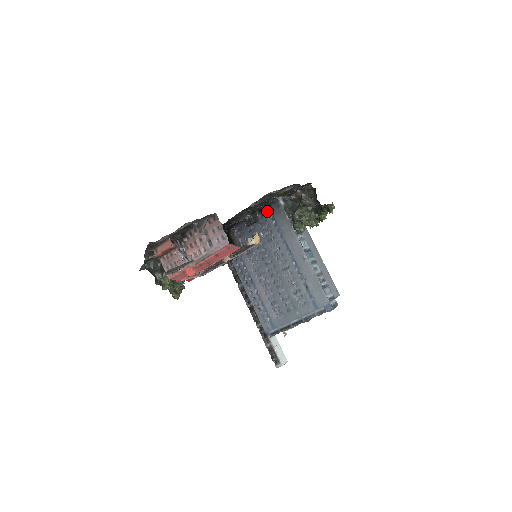
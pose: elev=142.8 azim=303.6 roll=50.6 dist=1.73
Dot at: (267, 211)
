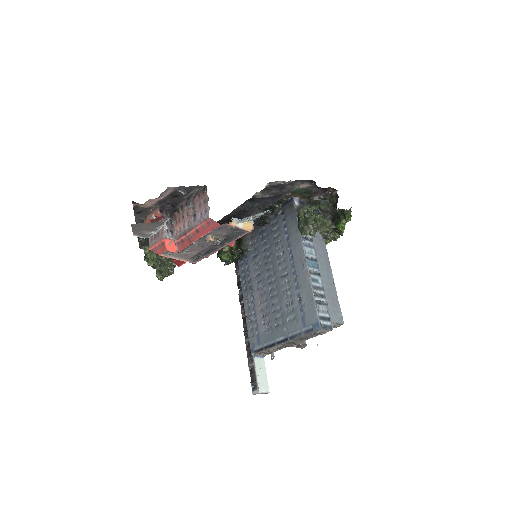
Dot at: (280, 211)
